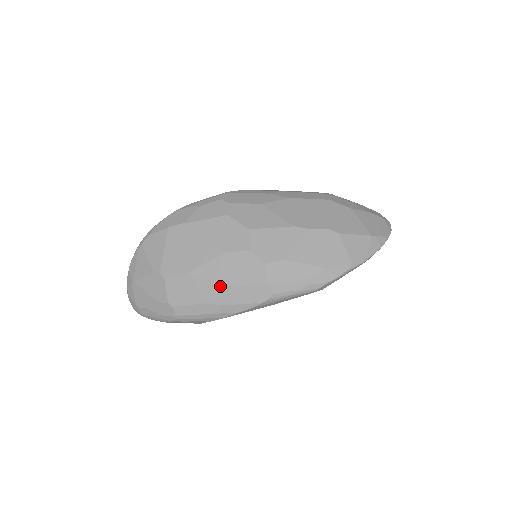
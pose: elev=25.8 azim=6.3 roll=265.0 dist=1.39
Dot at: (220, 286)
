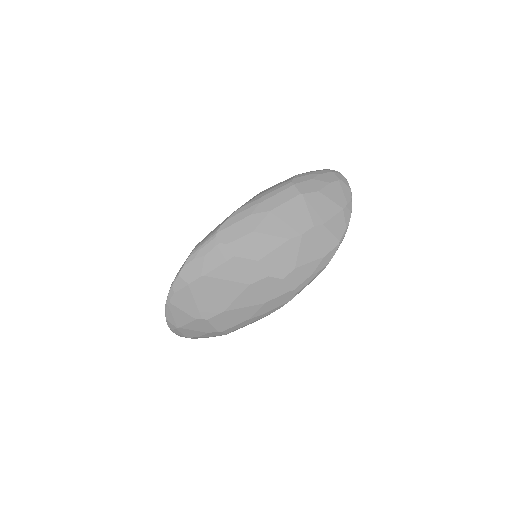
Dot at: (254, 307)
